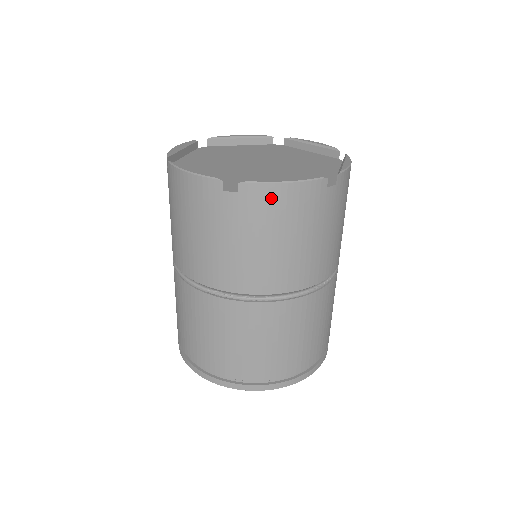
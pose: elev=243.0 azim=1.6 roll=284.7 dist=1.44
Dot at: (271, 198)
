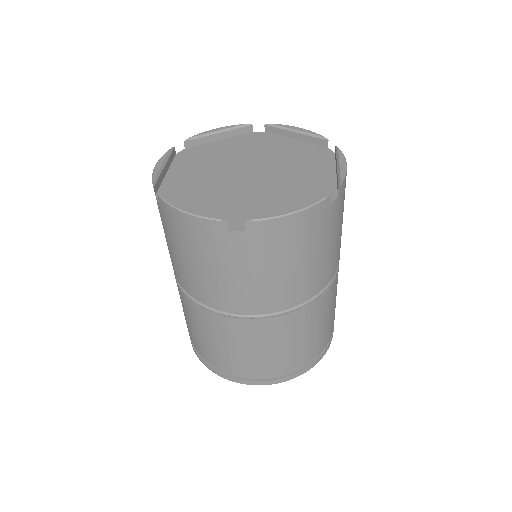
Dot at: (175, 219)
